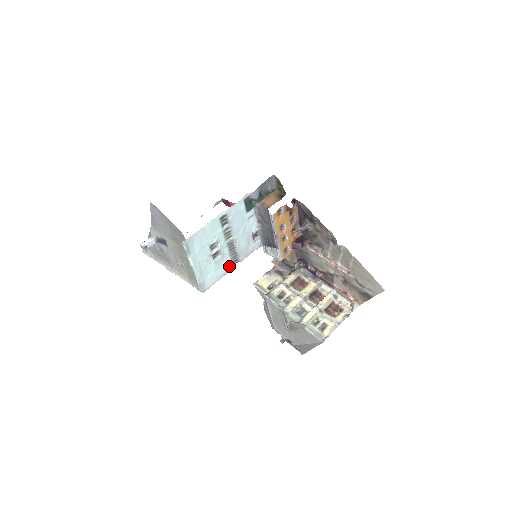
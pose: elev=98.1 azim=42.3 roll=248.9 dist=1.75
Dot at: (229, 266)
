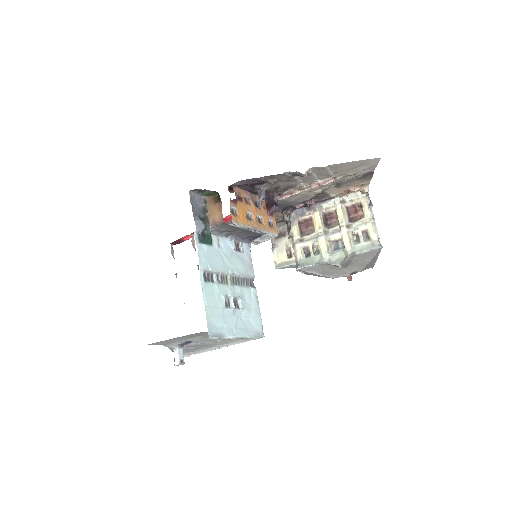
Dot at: (252, 293)
